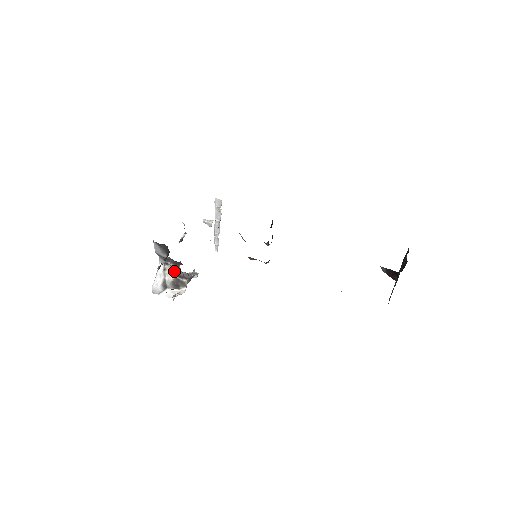
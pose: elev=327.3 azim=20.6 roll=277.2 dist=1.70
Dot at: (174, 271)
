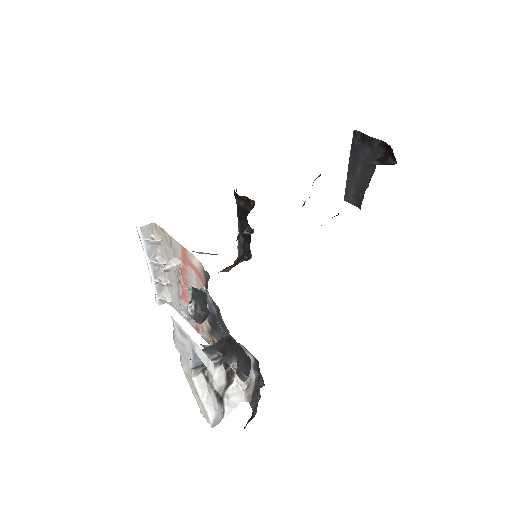
Dot at: (219, 367)
